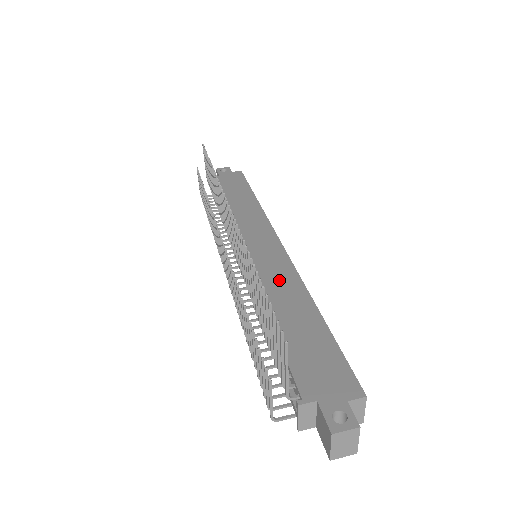
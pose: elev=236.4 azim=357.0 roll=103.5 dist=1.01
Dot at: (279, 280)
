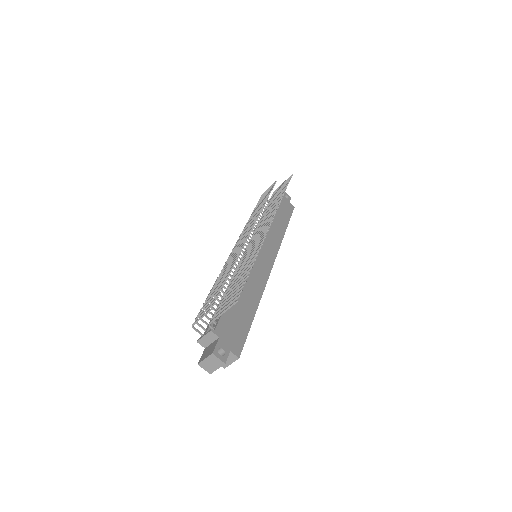
Dot at: (255, 278)
